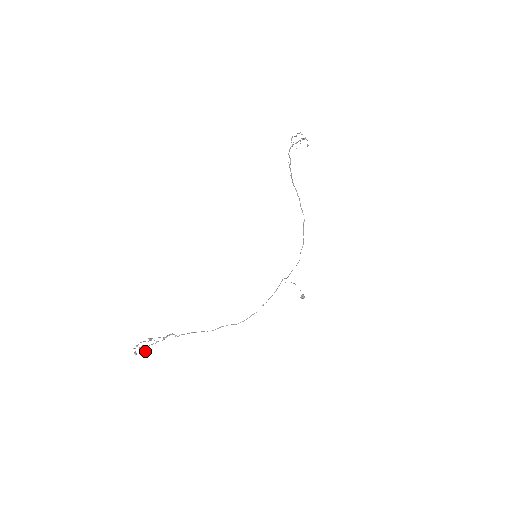
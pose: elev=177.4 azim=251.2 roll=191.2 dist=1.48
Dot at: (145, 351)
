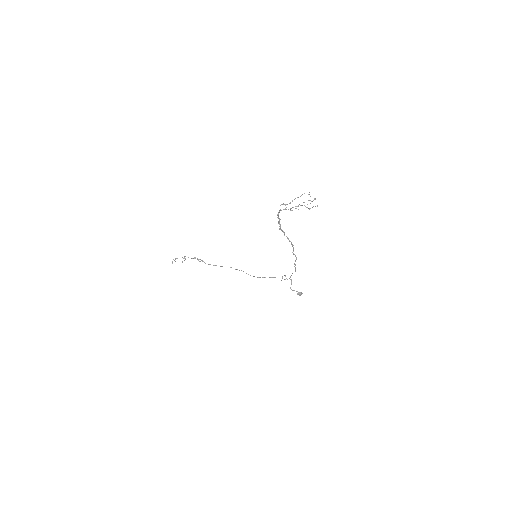
Dot at: occluded
